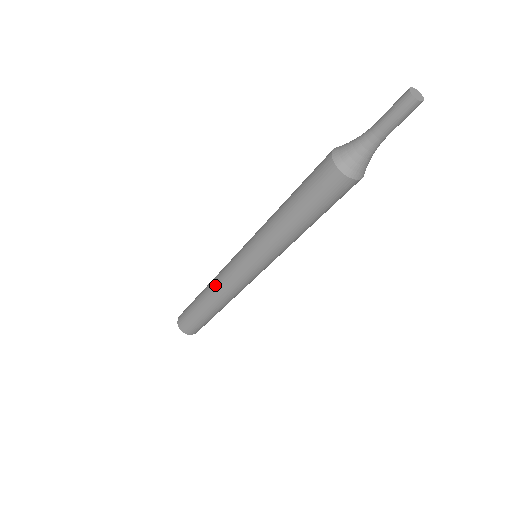
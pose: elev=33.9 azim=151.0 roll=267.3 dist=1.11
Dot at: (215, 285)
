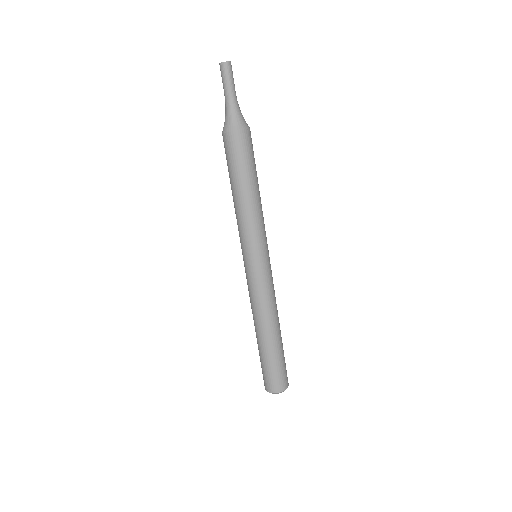
Dot at: (253, 310)
